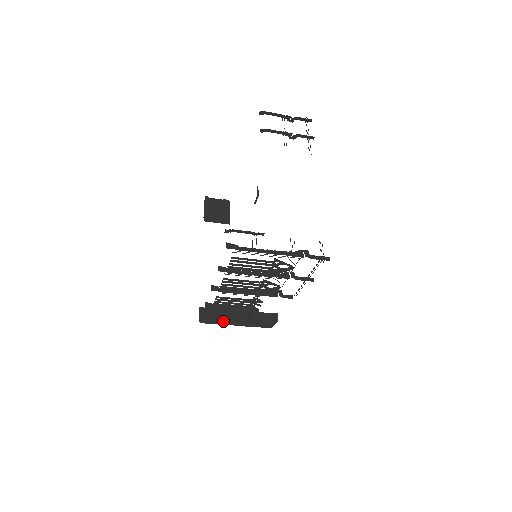
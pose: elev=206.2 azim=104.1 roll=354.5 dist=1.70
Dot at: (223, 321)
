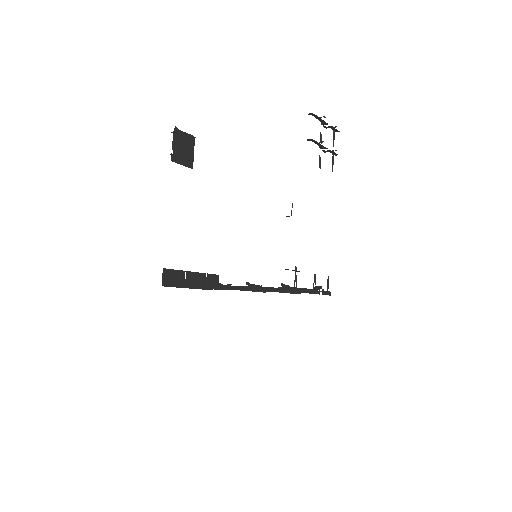
Dot at: (184, 287)
